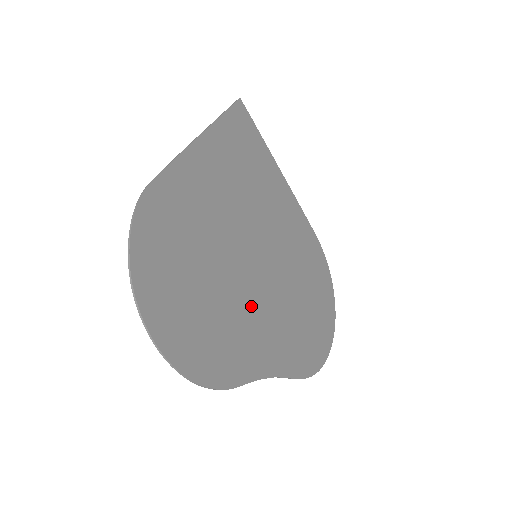
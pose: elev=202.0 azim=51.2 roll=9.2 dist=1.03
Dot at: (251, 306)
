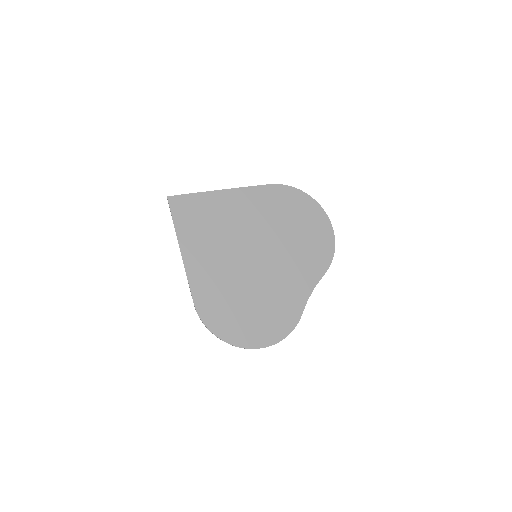
Dot at: (276, 280)
